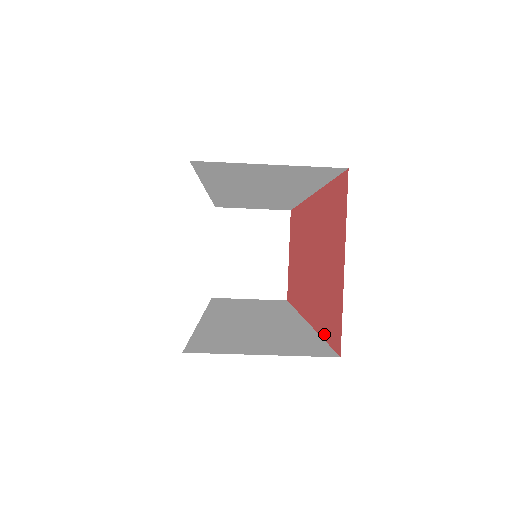
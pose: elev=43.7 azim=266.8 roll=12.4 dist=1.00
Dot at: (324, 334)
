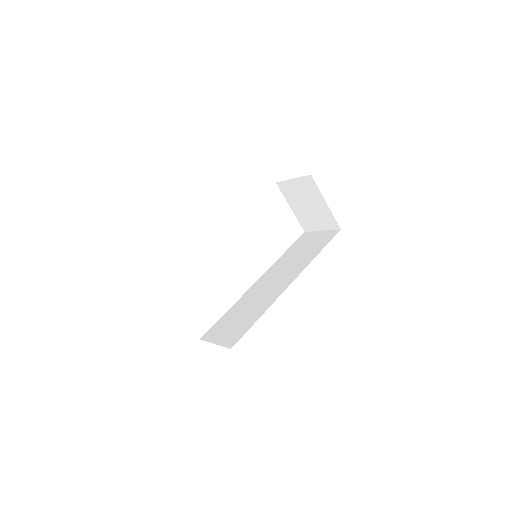
Dot at: (252, 323)
